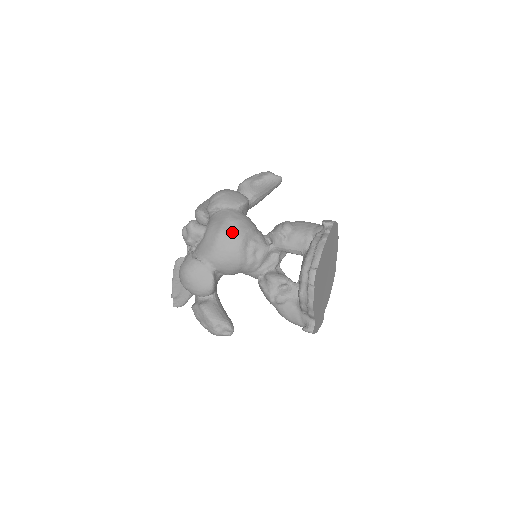
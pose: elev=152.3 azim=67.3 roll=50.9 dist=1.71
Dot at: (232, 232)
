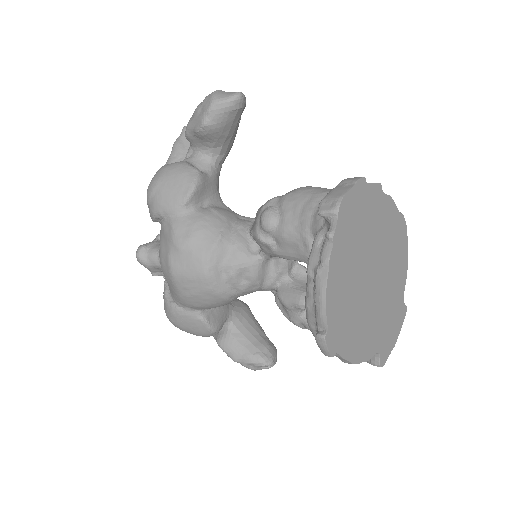
Dot at: (187, 267)
